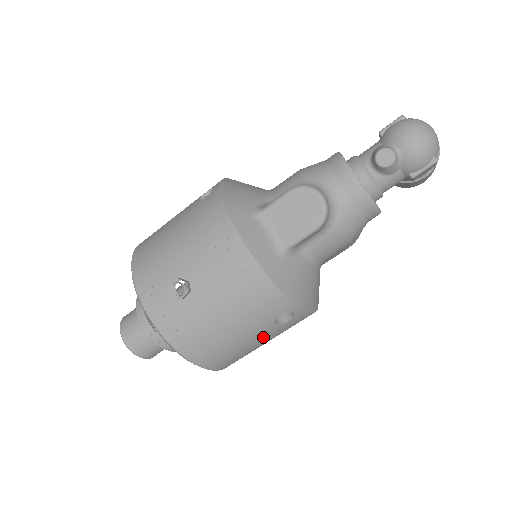
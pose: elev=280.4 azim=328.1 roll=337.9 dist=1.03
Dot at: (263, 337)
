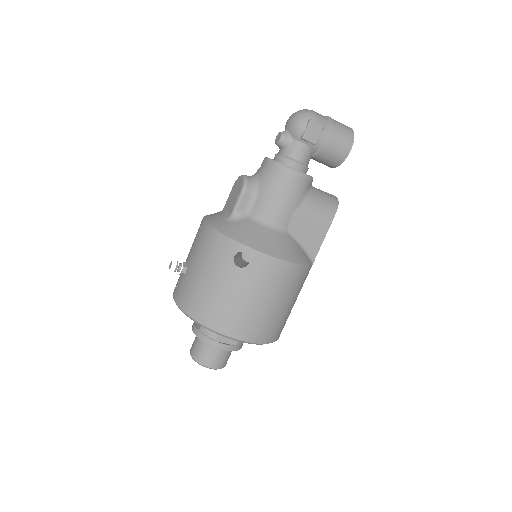
Dot at: (239, 286)
